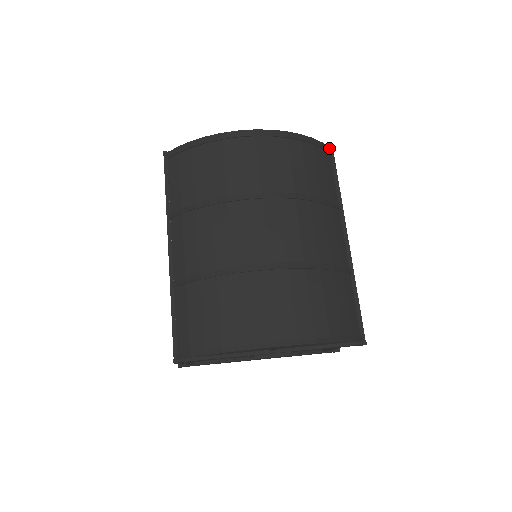
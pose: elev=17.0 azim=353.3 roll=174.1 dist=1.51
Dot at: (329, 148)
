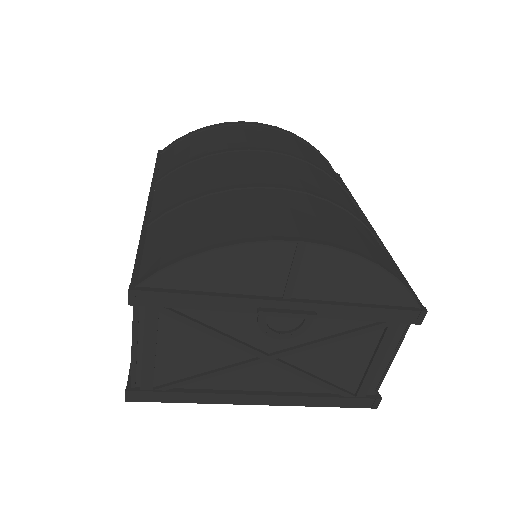
Dot at: (335, 172)
